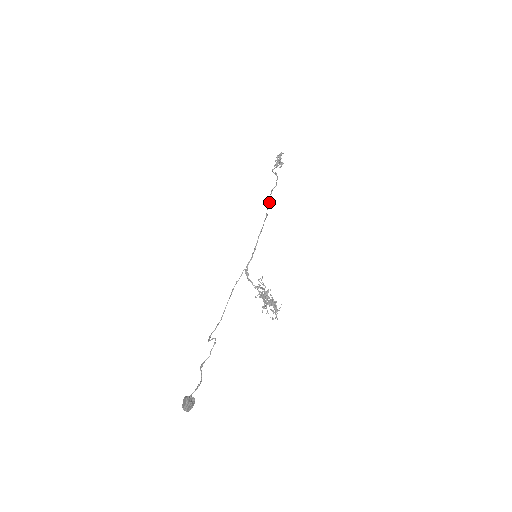
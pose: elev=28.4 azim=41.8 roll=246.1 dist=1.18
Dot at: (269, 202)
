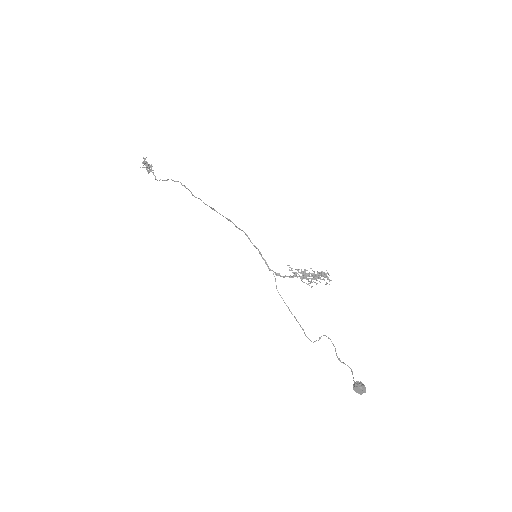
Dot at: (213, 209)
